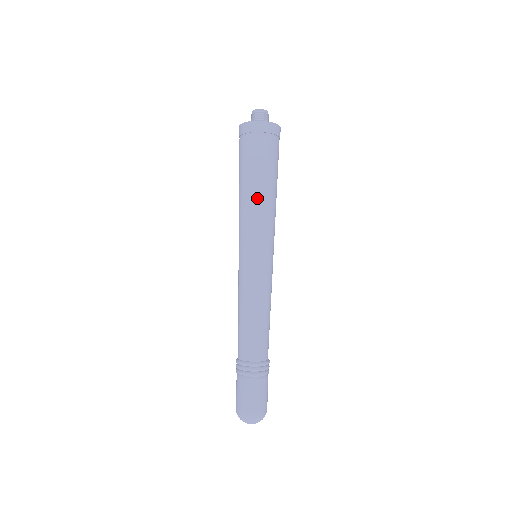
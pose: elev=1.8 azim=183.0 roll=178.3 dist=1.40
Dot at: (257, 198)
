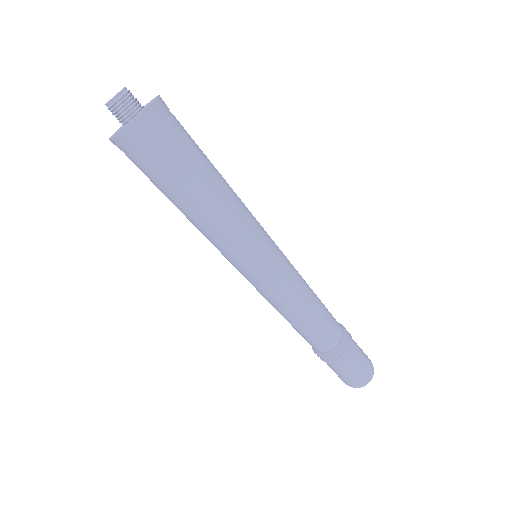
Dot at: (216, 206)
